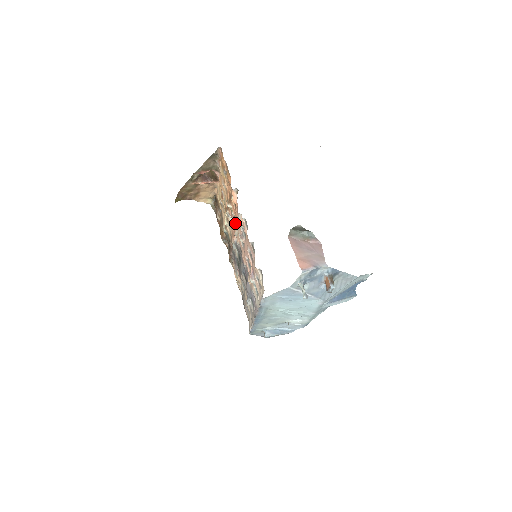
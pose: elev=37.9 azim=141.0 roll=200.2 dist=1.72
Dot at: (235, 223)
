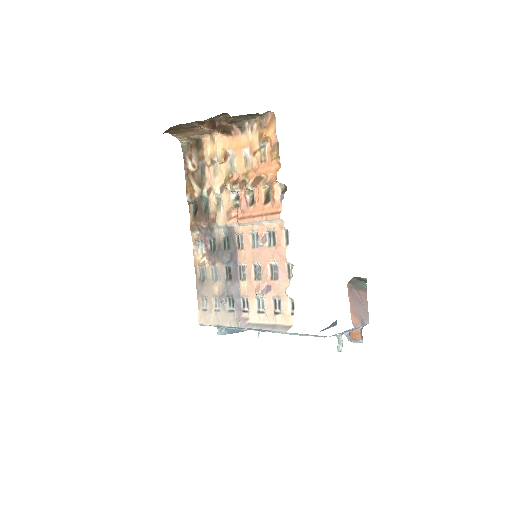
Dot at: (254, 216)
